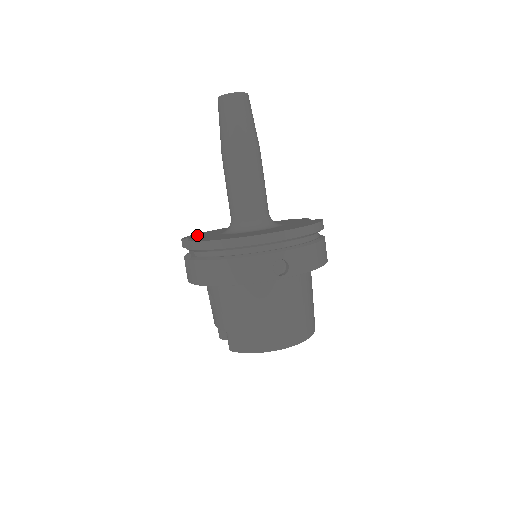
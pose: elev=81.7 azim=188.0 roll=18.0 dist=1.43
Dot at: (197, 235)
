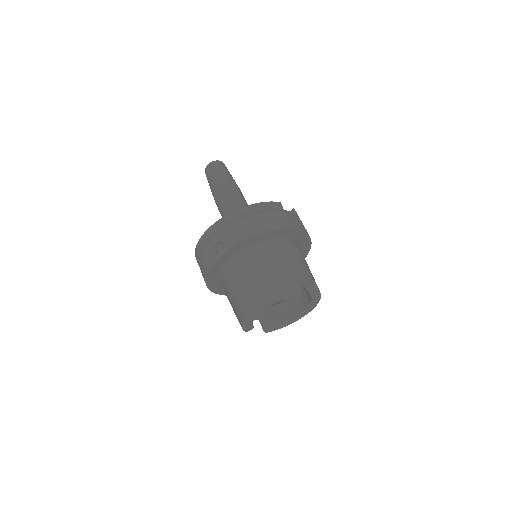
Dot at: occluded
